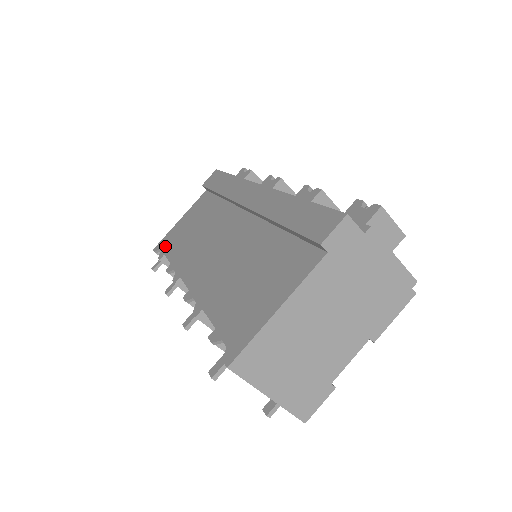
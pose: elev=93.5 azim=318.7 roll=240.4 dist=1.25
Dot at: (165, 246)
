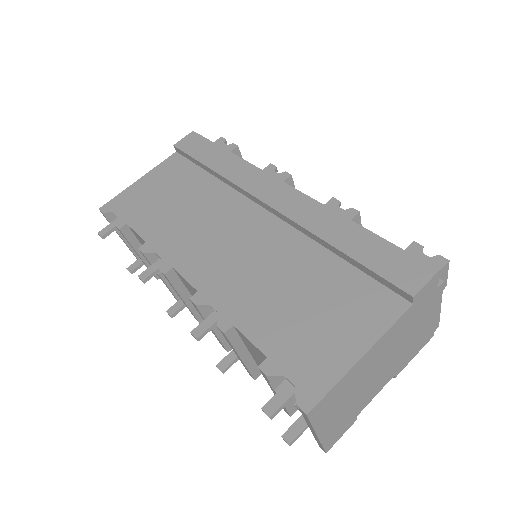
Dot at: (124, 211)
